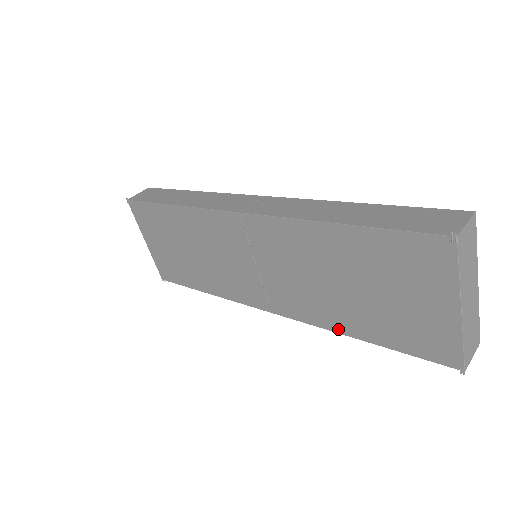
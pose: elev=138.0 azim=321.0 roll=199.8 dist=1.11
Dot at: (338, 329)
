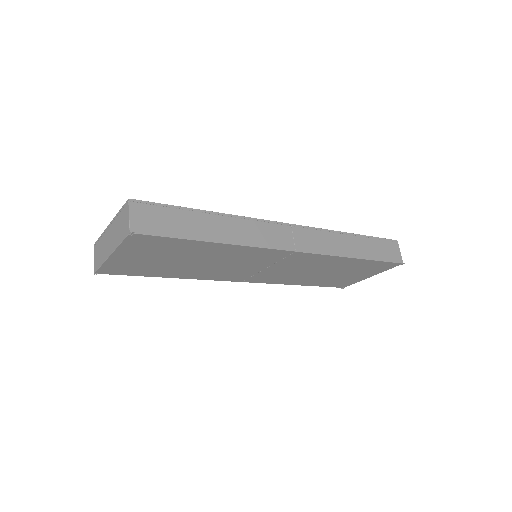
Dot at: (292, 284)
